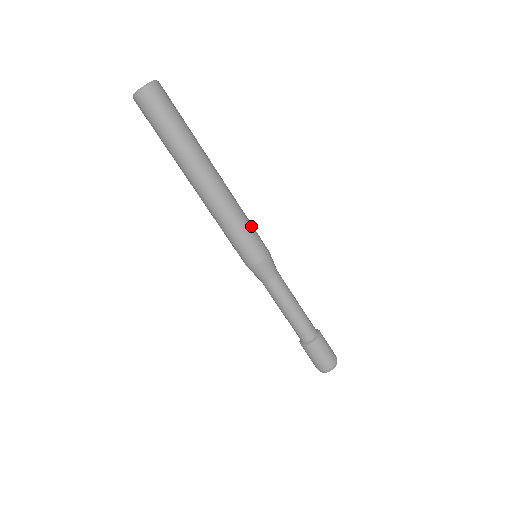
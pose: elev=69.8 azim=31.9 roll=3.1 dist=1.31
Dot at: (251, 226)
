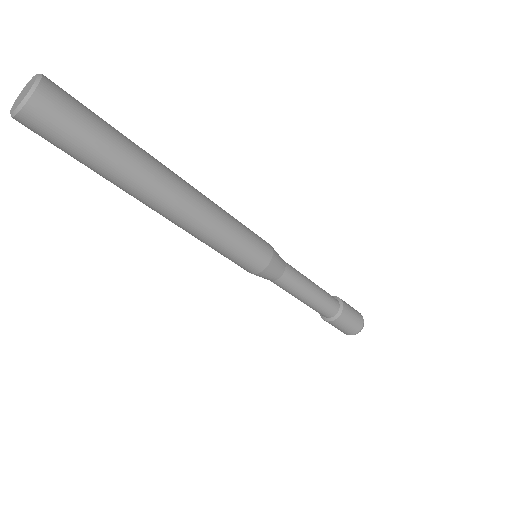
Dot at: (239, 243)
